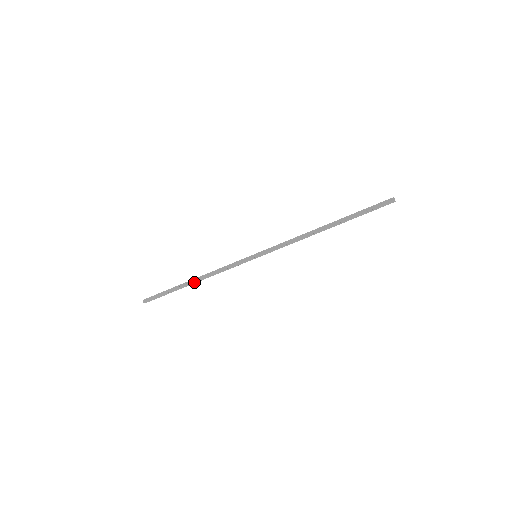
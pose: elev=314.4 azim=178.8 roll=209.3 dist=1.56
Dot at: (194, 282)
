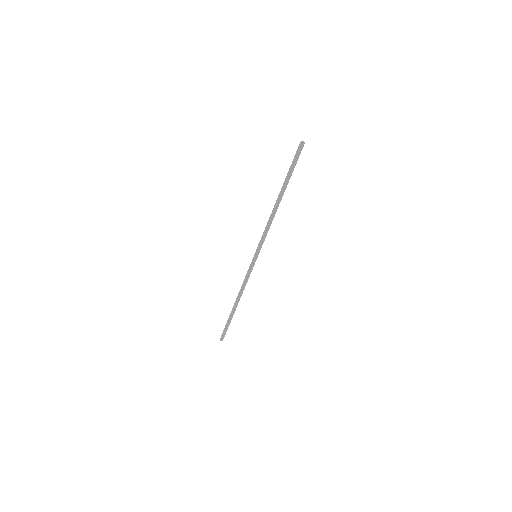
Dot at: (236, 303)
